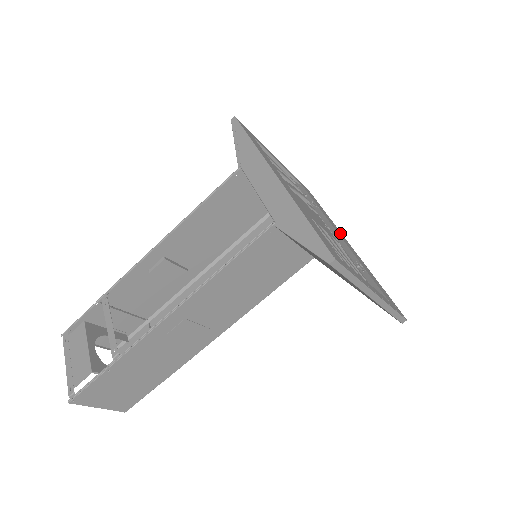
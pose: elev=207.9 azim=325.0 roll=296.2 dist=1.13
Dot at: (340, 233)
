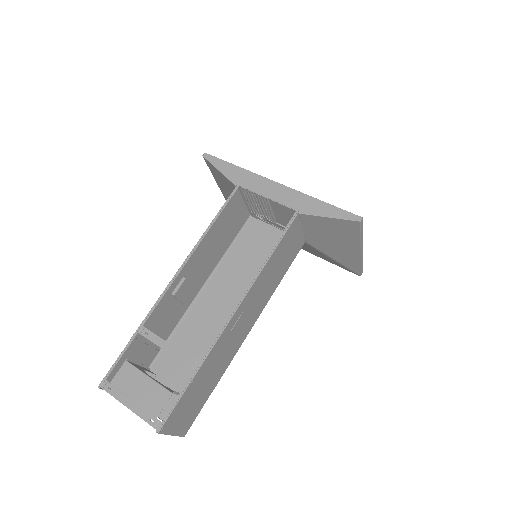
Dot at: occluded
